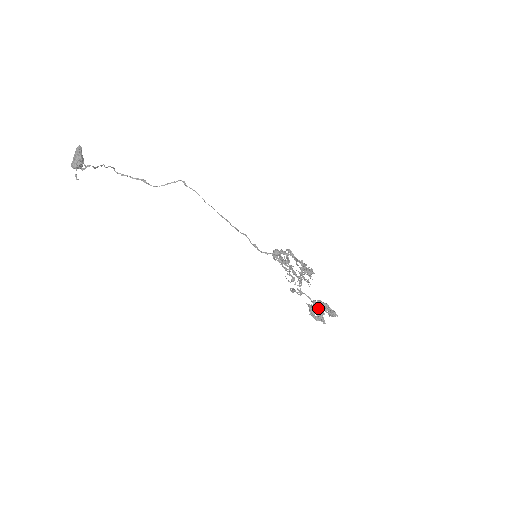
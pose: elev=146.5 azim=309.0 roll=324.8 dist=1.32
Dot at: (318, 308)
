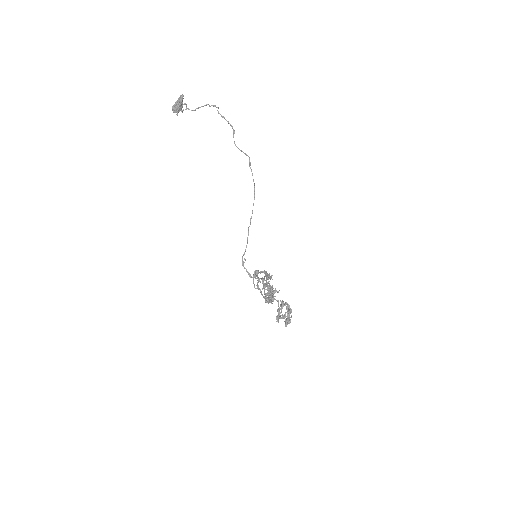
Dot at: occluded
